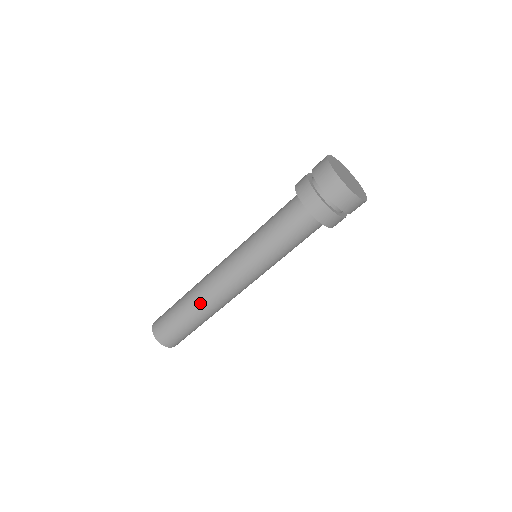
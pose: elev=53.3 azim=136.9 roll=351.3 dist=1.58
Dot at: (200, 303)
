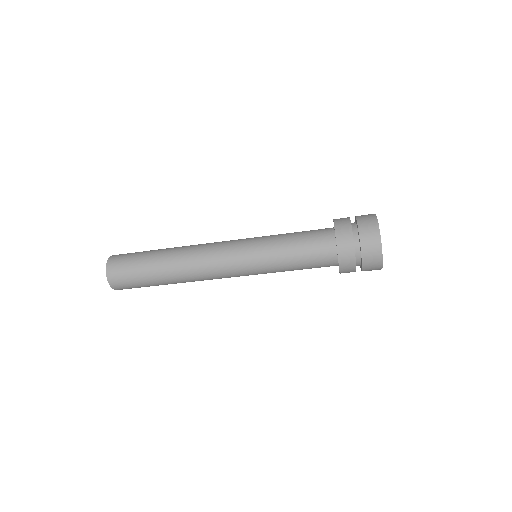
Dot at: (178, 256)
